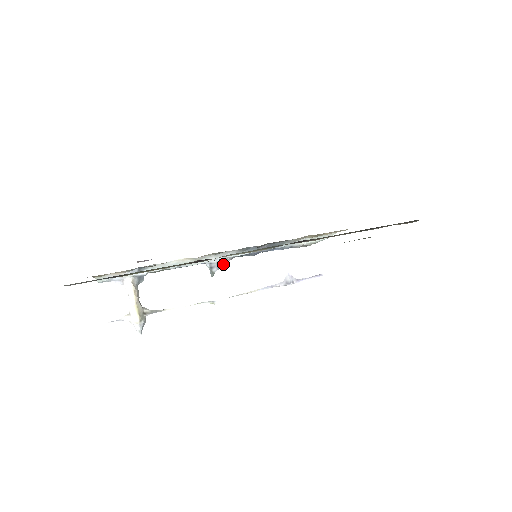
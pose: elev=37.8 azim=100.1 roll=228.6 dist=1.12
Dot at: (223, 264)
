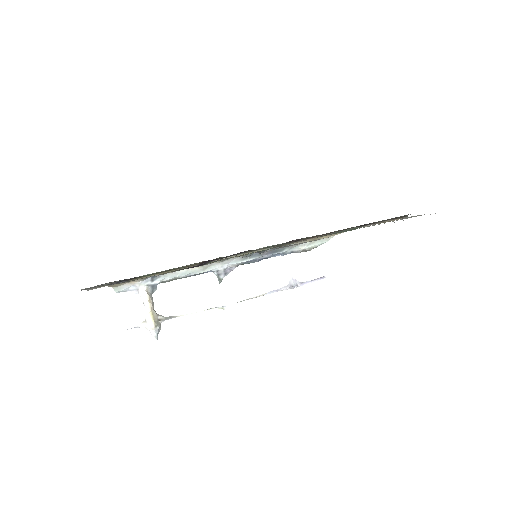
Dot at: (229, 271)
